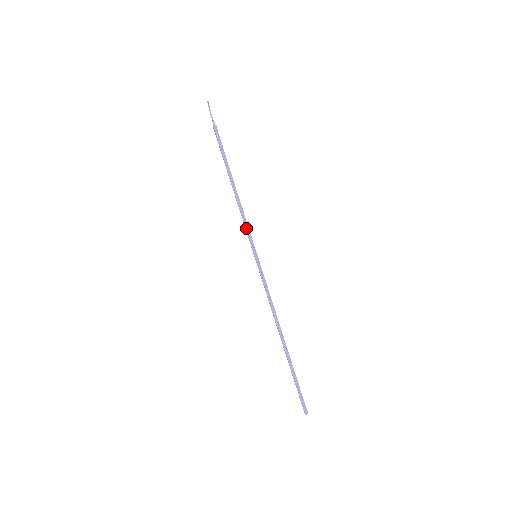
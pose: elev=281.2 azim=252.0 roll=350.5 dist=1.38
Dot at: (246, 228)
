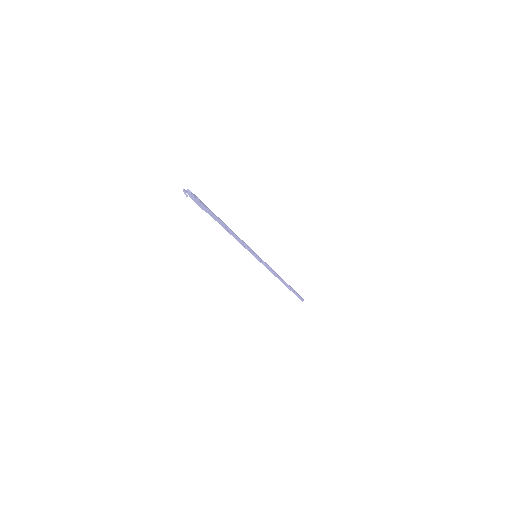
Dot at: (244, 246)
